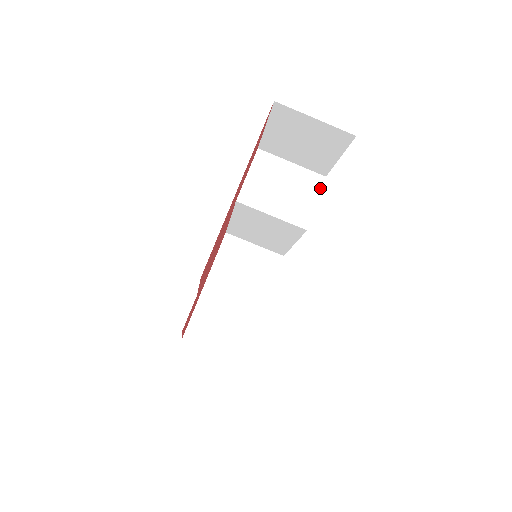
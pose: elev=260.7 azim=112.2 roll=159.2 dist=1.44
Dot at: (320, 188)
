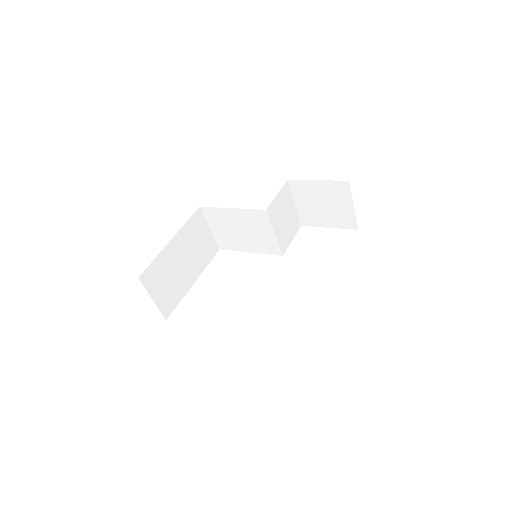
Dot at: occluded
